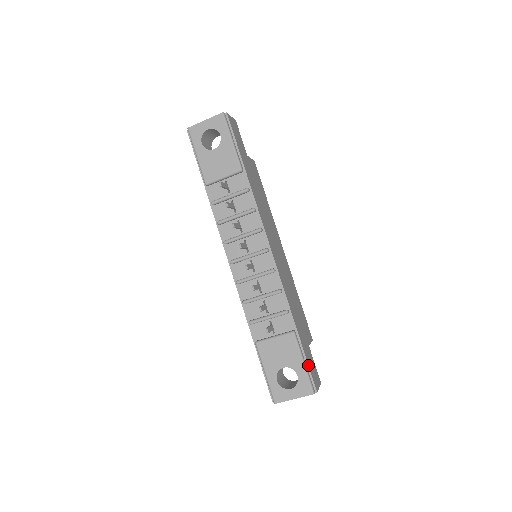
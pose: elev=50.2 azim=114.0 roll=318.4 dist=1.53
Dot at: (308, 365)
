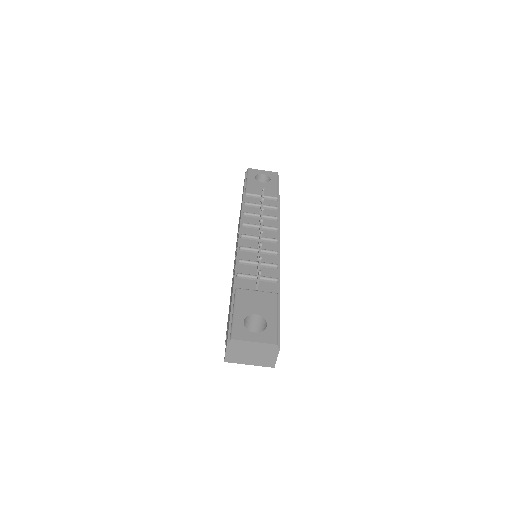
Dot at: occluded
